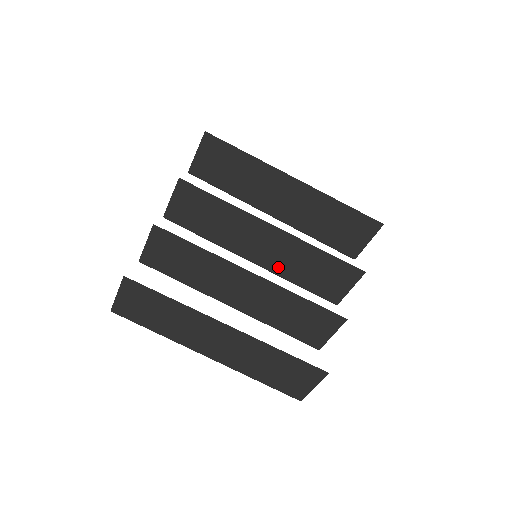
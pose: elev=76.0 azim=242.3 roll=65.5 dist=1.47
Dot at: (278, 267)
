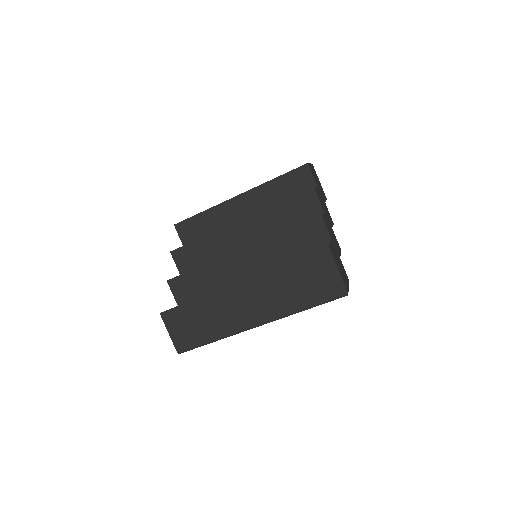
Dot at: occluded
